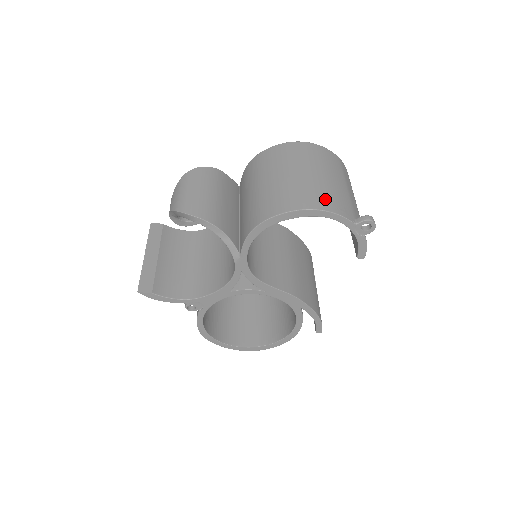
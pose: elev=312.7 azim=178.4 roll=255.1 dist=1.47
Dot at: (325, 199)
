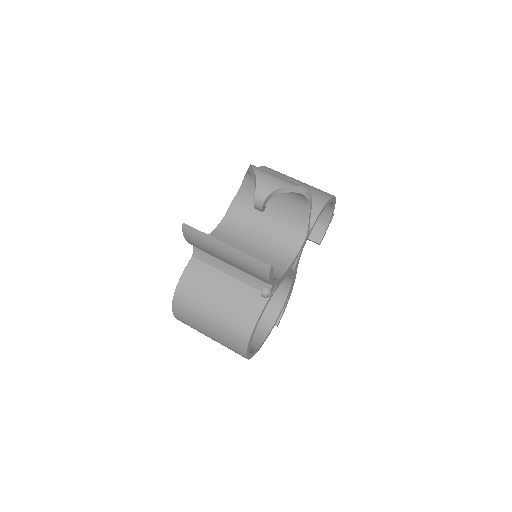
Dot at: occluded
